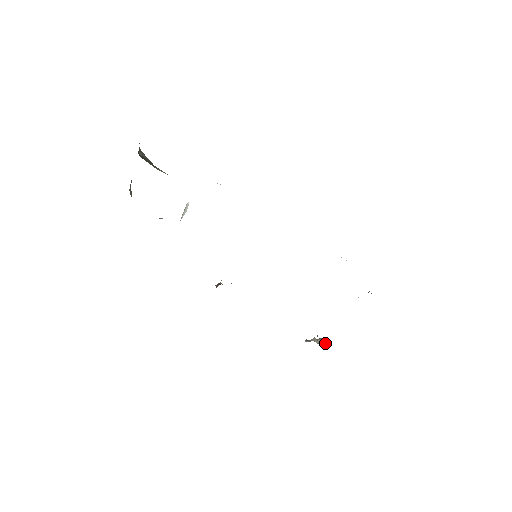
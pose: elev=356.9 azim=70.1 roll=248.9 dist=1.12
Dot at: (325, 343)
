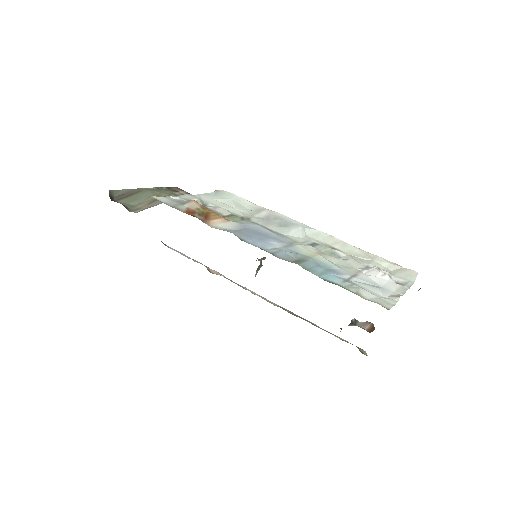
Dot at: (366, 330)
